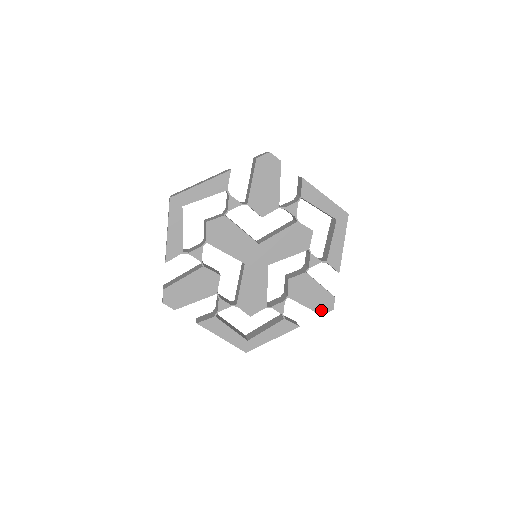
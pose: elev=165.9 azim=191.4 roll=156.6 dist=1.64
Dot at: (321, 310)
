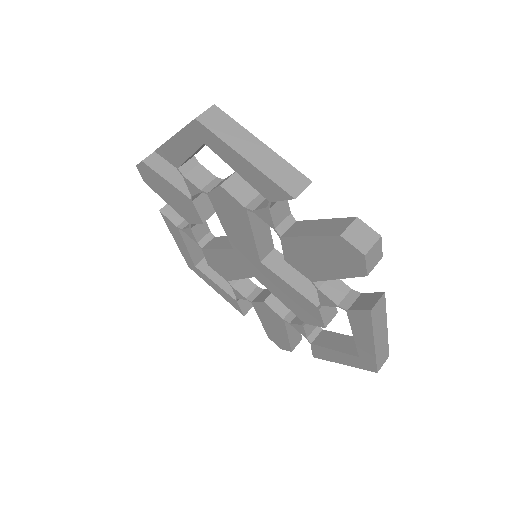
Dot at: (271, 337)
